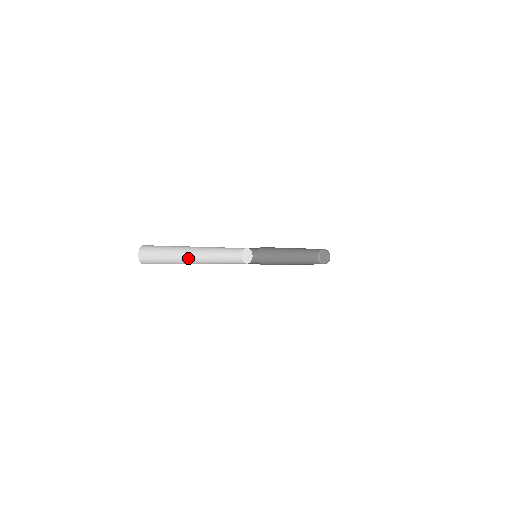
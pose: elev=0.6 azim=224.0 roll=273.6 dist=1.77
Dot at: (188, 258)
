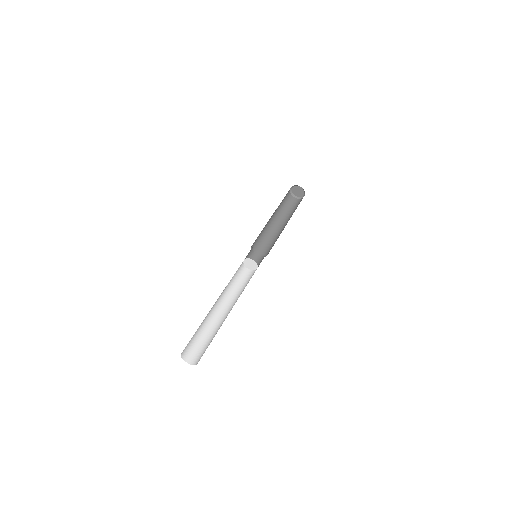
Dot at: (211, 311)
